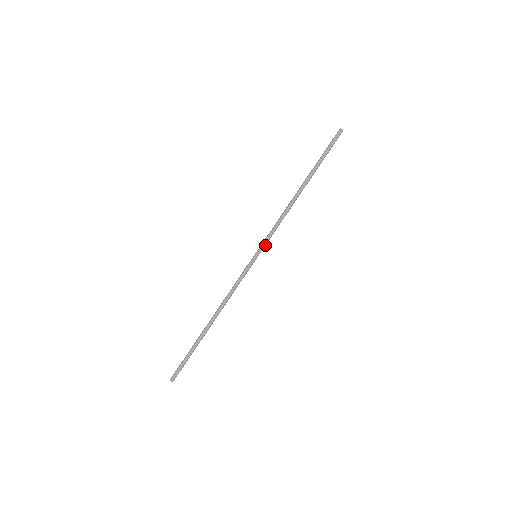
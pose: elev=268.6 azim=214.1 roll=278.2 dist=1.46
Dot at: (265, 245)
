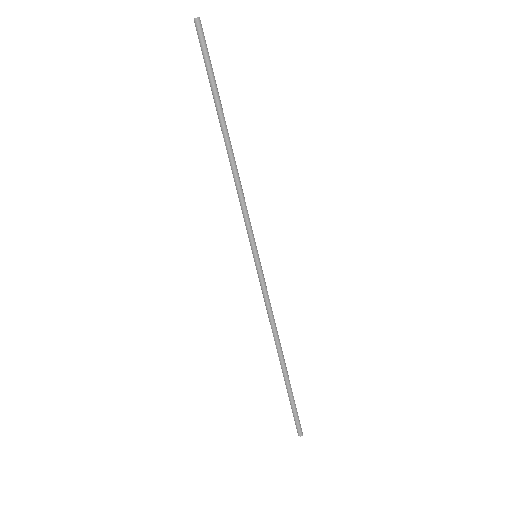
Dot at: (253, 237)
